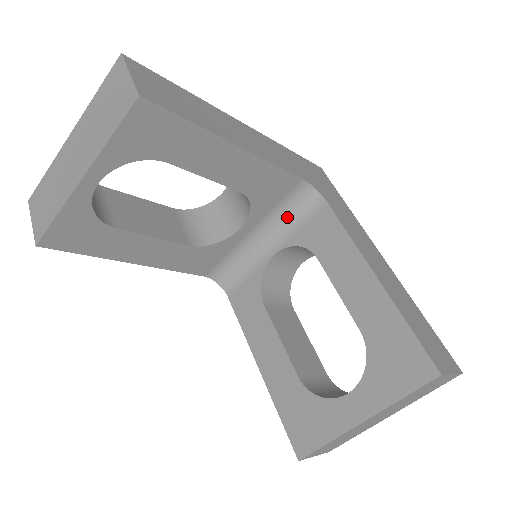
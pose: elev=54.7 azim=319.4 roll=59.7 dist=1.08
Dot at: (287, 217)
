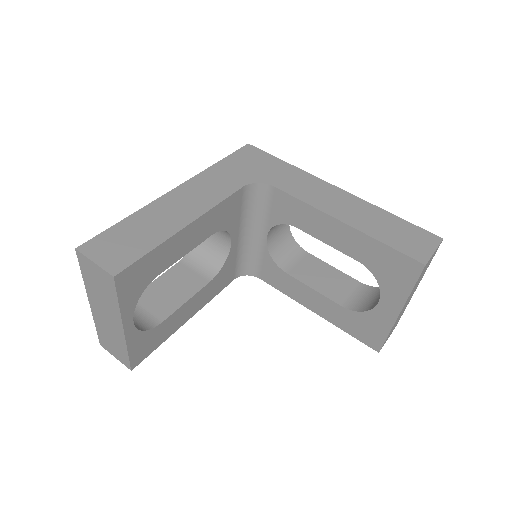
Dot at: (254, 211)
